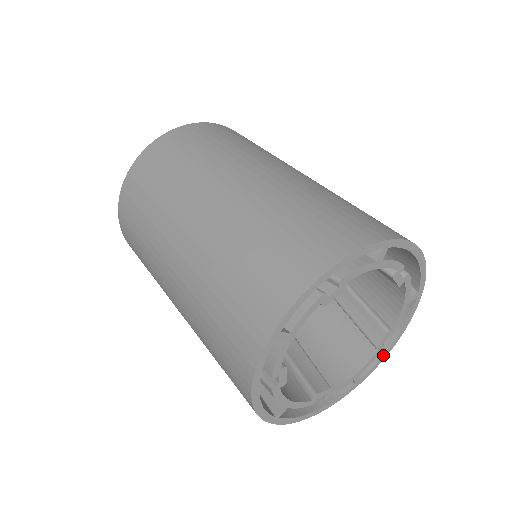
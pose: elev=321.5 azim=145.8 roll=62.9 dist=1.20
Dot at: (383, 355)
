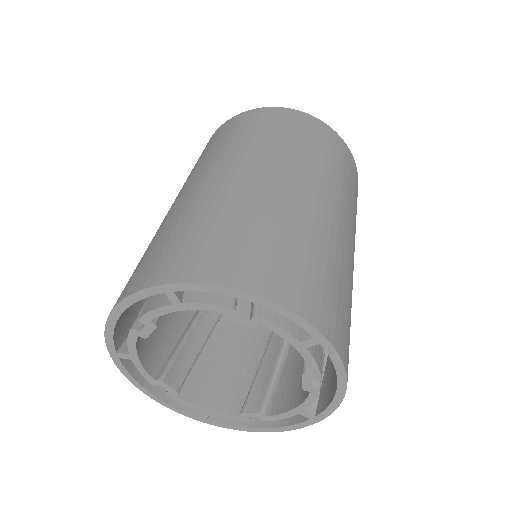
Dot at: (332, 399)
